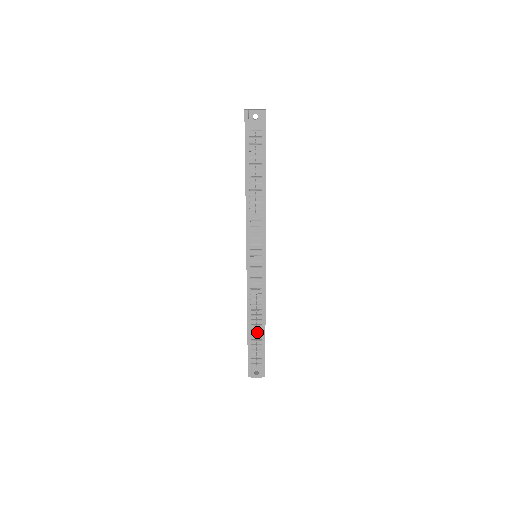
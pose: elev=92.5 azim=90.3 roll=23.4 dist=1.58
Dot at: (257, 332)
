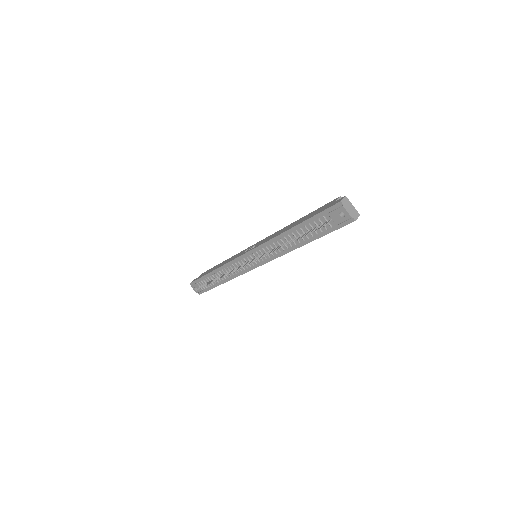
Dot at: occluded
